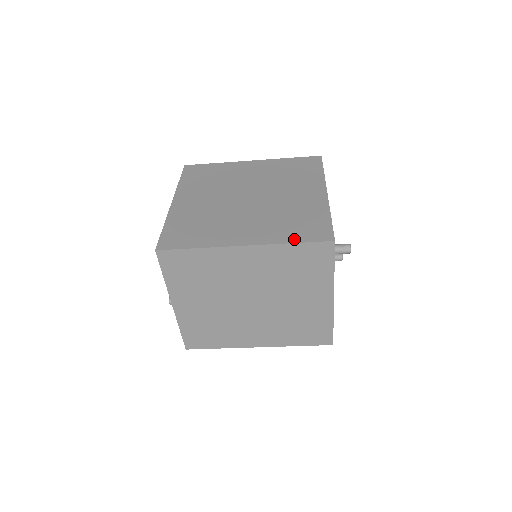
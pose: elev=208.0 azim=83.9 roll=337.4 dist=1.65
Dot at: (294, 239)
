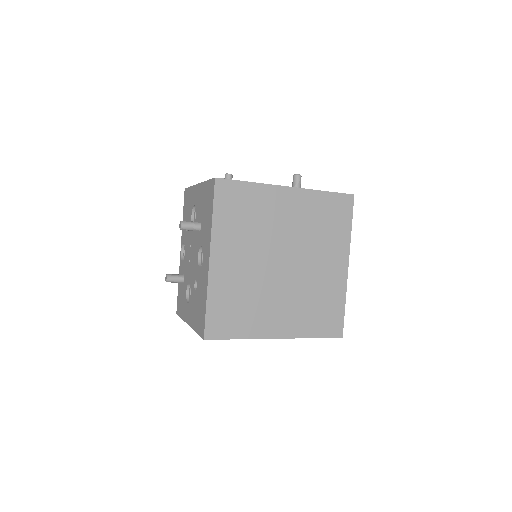
Dot at: (316, 333)
